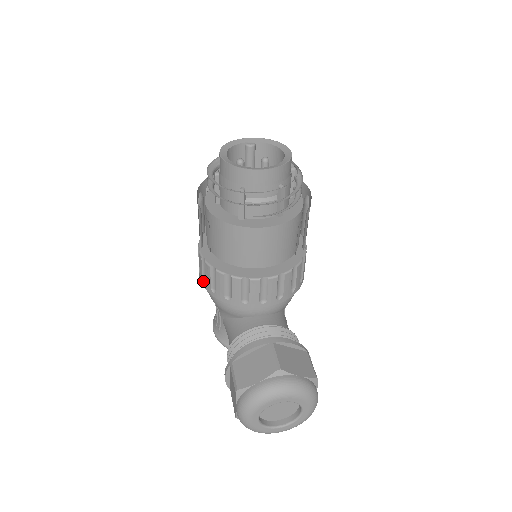
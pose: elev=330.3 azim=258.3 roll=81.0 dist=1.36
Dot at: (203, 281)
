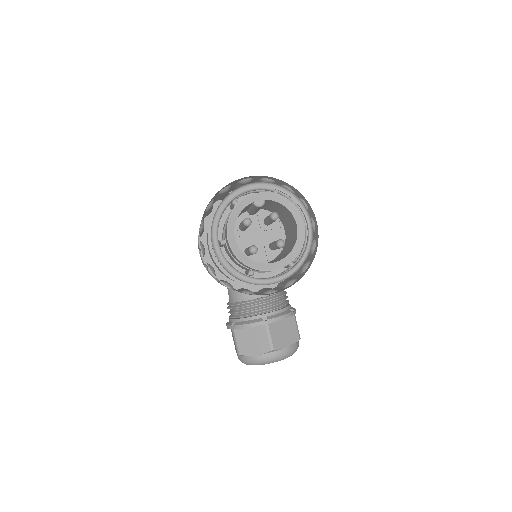
Dot at: (204, 266)
